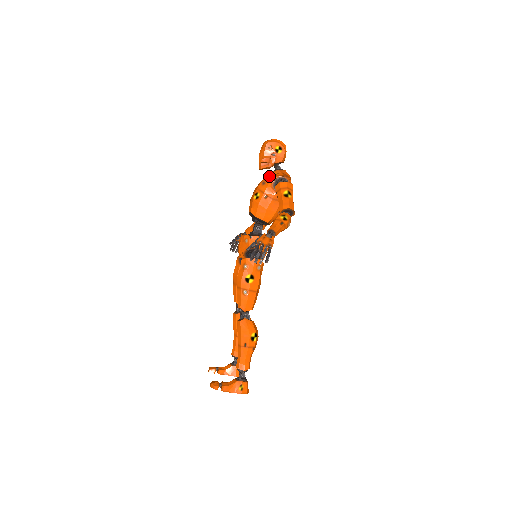
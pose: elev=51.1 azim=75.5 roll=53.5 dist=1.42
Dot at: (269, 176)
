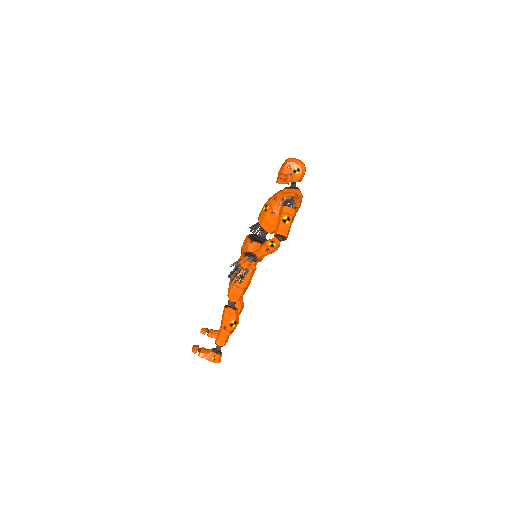
Dot at: (281, 193)
